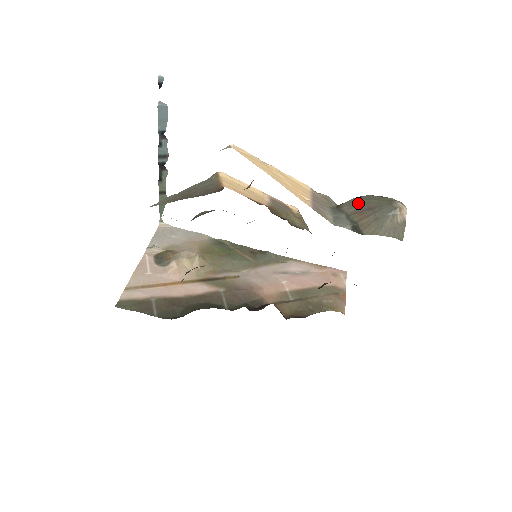
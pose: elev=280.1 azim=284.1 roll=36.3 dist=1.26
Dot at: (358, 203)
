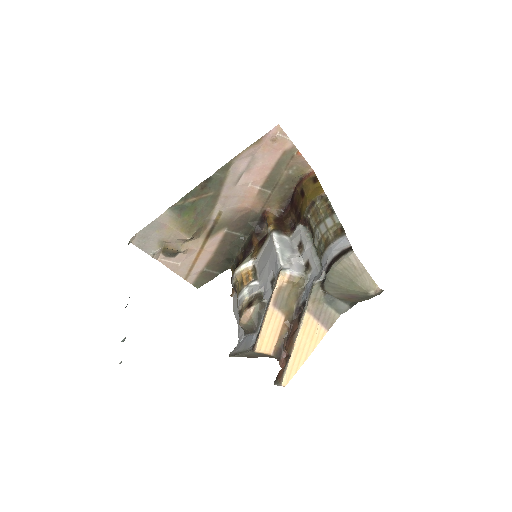
Dot at: (339, 291)
